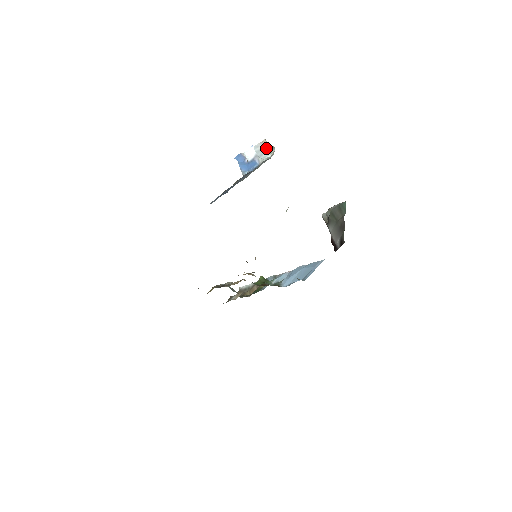
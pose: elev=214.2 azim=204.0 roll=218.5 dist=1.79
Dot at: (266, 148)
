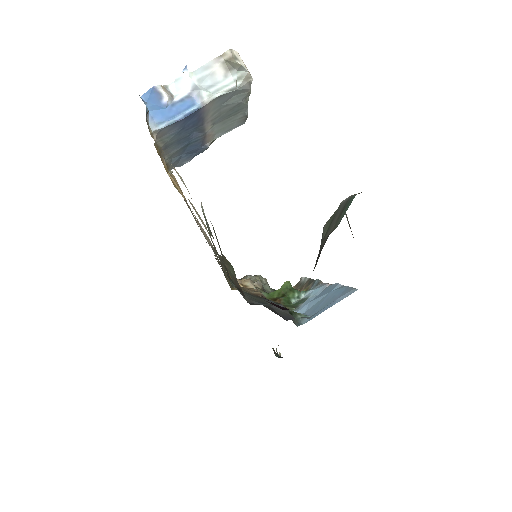
Dot at: (229, 68)
